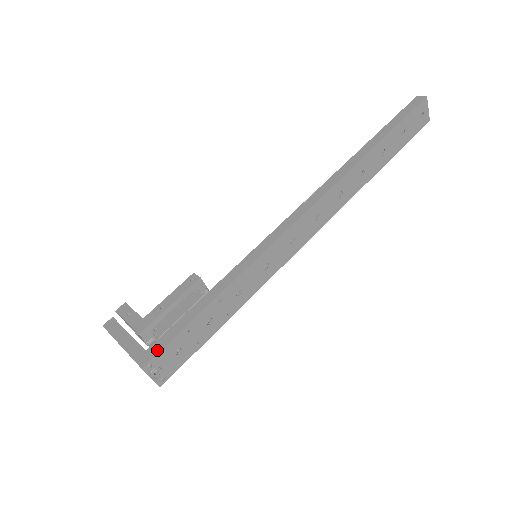
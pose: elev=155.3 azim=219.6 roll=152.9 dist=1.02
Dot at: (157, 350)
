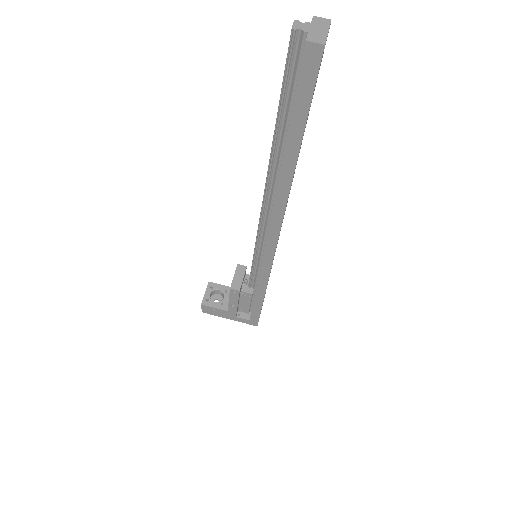
Dot at: (257, 320)
